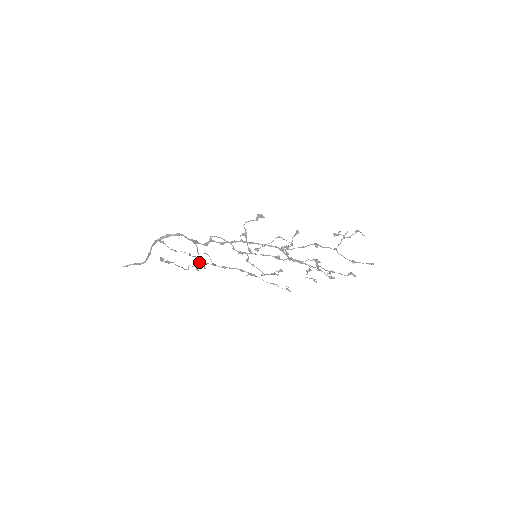
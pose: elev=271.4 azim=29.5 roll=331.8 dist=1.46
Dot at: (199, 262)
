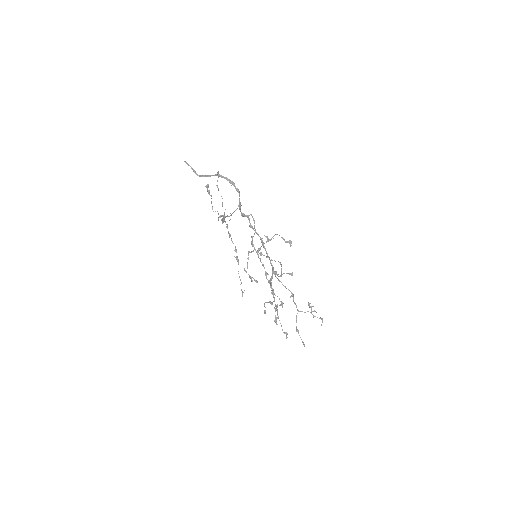
Dot at: (225, 217)
